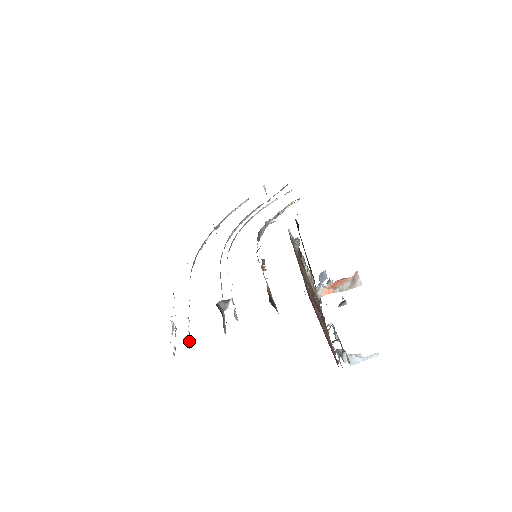
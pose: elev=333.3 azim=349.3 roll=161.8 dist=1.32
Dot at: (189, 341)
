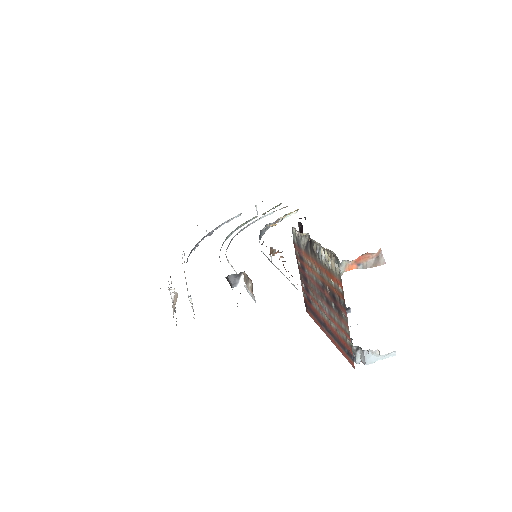
Dot at: (194, 314)
